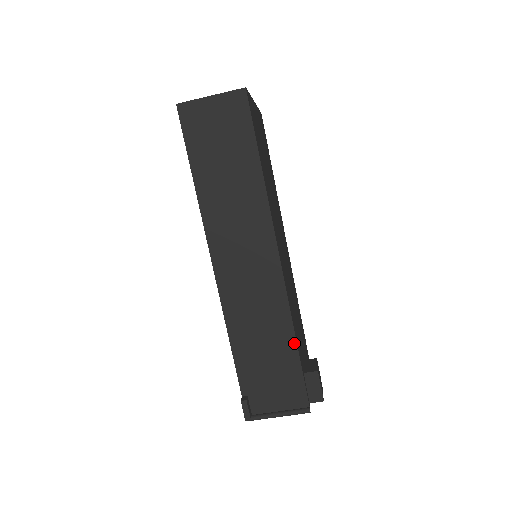
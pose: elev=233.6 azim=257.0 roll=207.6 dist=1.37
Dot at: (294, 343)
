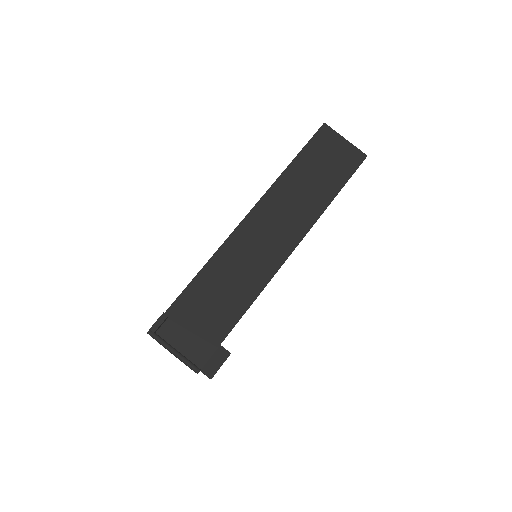
Dot at: (241, 315)
